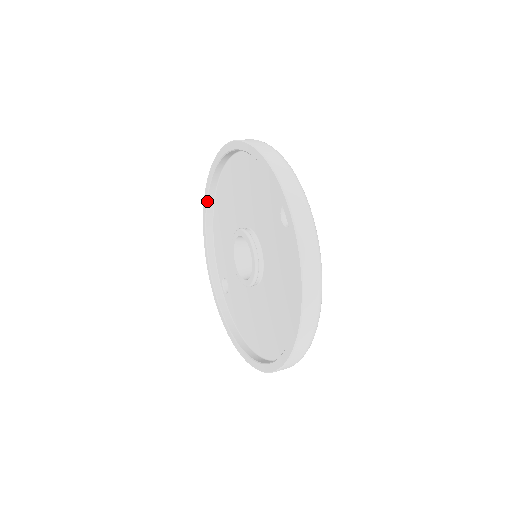
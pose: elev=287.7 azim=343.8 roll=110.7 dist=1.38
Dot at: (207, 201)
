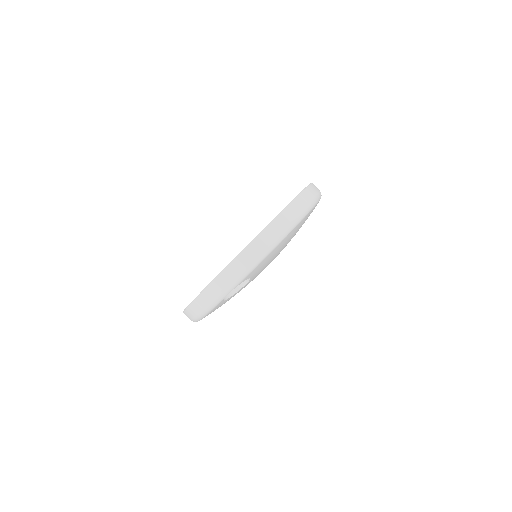
Dot at: occluded
